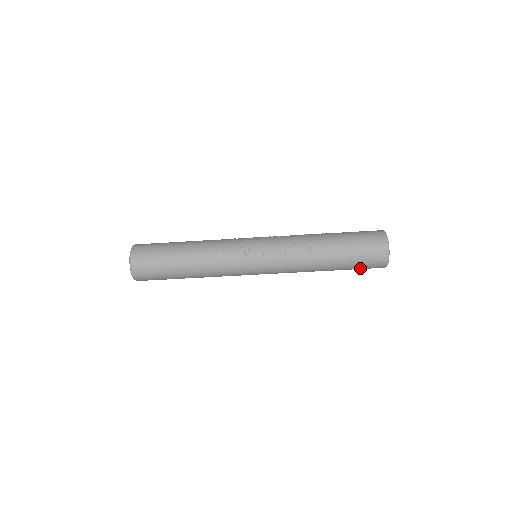
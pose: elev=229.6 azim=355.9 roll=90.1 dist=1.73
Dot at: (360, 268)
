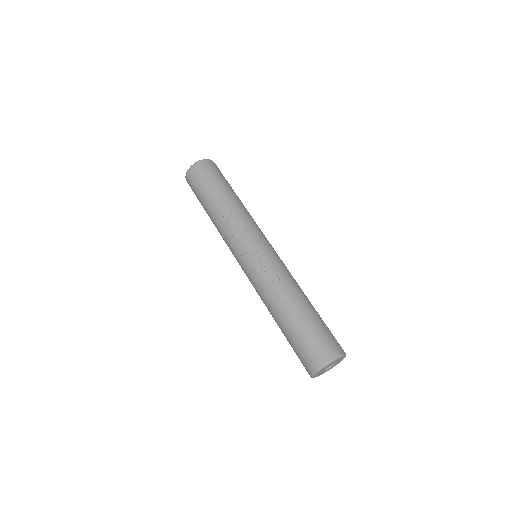
Dot at: occluded
